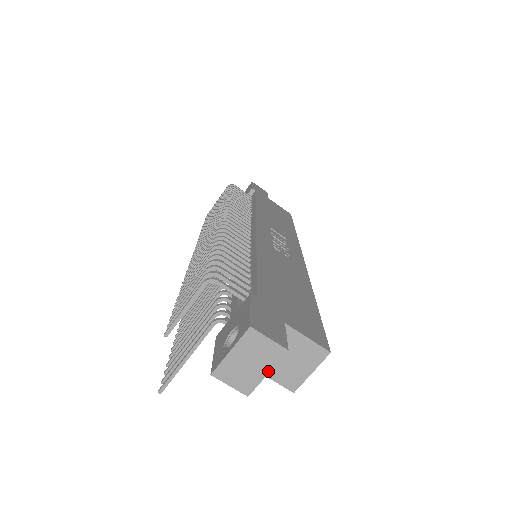
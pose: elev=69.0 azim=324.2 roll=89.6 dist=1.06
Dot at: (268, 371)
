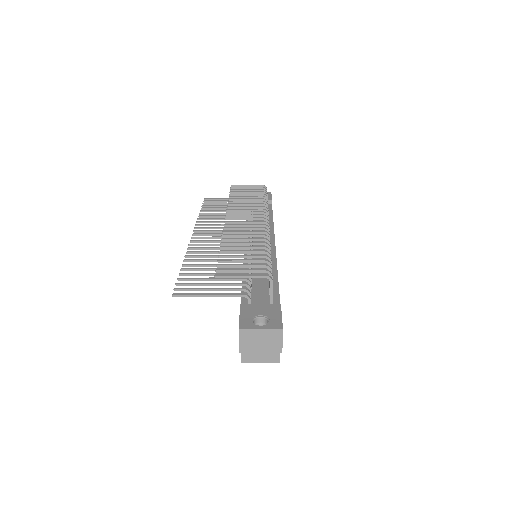
Dot at: (263, 352)
